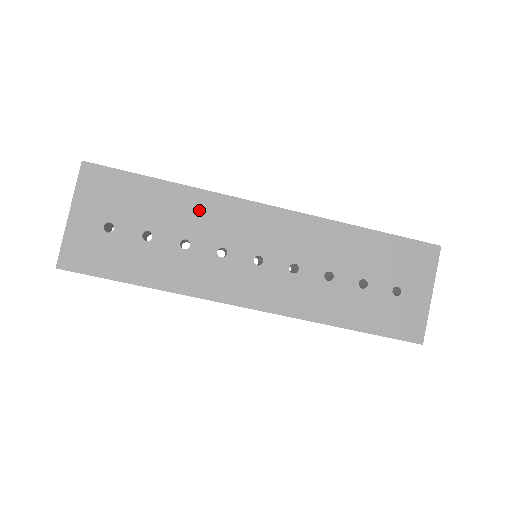
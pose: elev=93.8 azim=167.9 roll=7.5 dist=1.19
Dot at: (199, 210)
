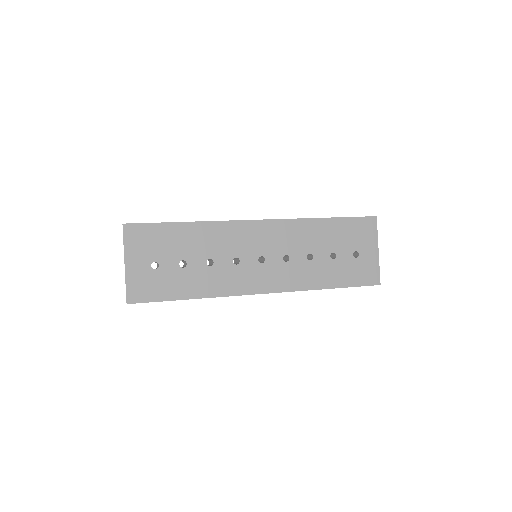
Dot at: (213, 236)
